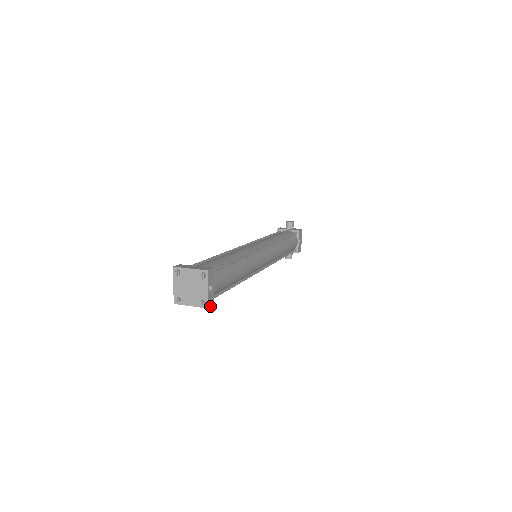
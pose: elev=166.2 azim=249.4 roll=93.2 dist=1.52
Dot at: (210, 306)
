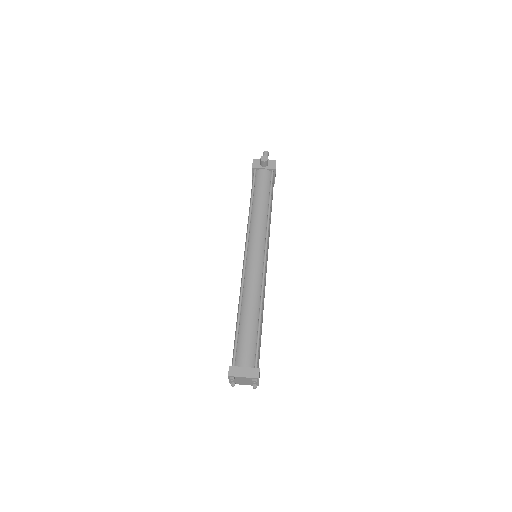
Dot at: occluded
